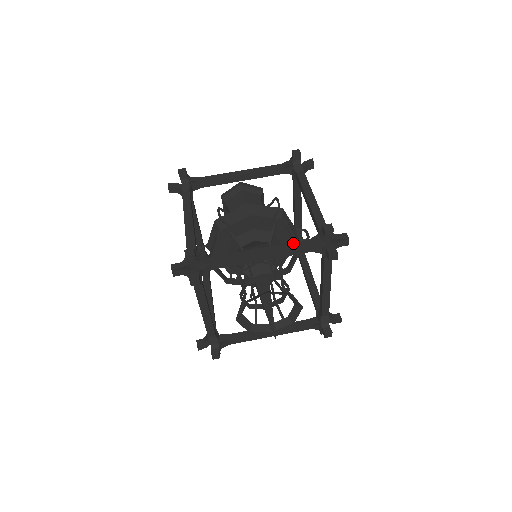
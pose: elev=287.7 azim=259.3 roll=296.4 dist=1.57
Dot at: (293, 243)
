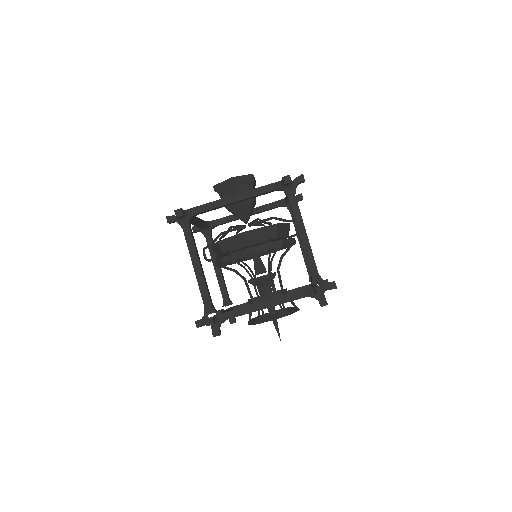
Dot at: (291, 295)
